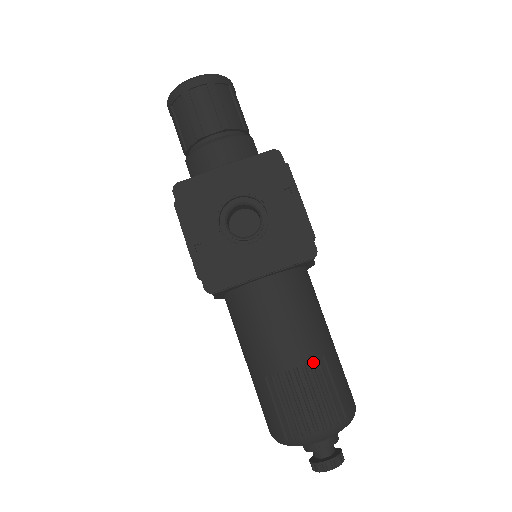
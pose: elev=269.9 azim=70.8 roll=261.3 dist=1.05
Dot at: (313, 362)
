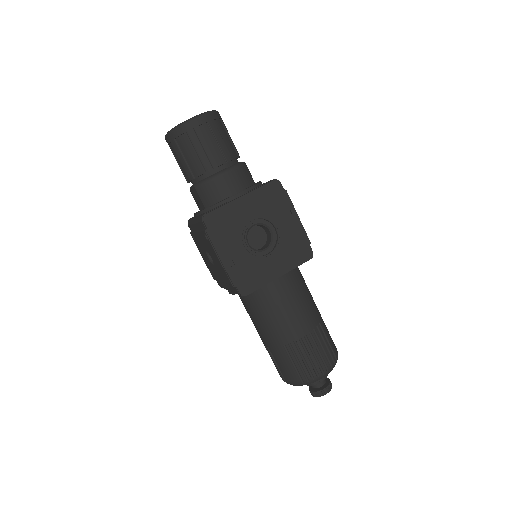
Dot at: (315, 329)
